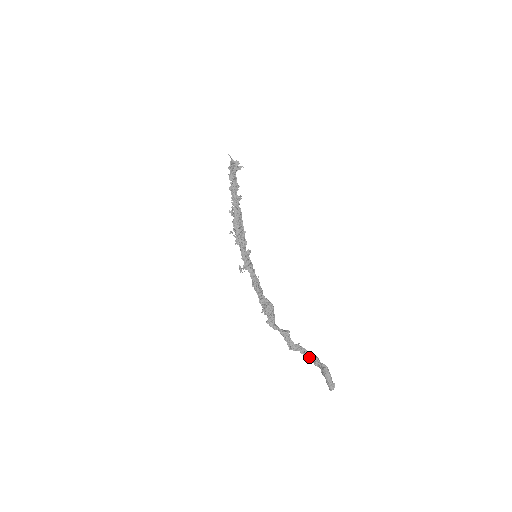
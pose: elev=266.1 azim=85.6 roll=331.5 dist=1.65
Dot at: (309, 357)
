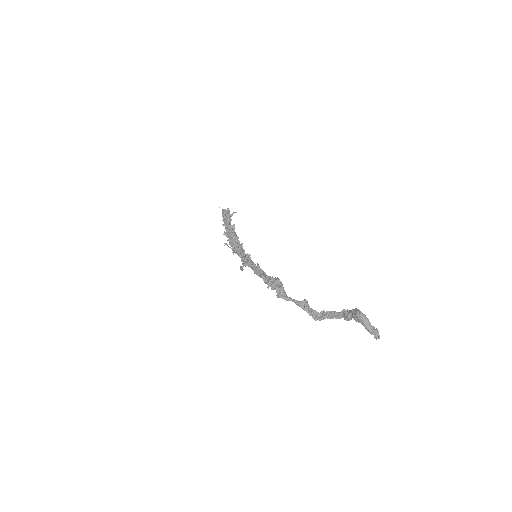
Dot at: (338, 317)
